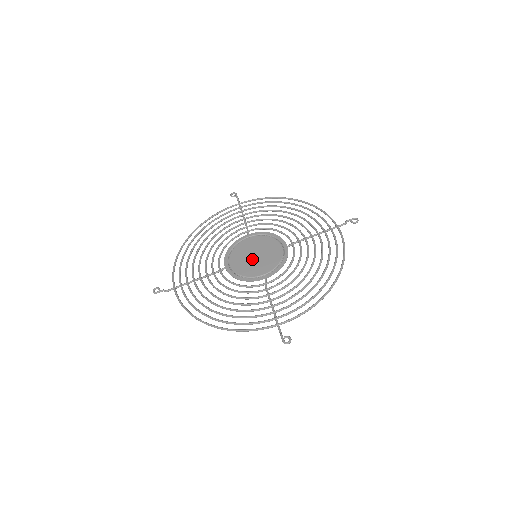
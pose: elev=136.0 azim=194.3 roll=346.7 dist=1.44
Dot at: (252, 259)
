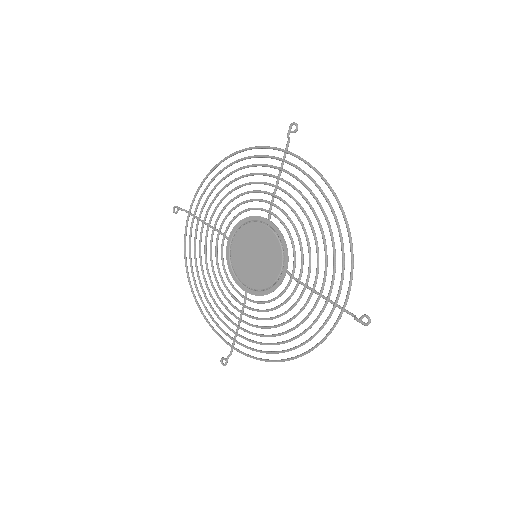
Dot at: (256, 263)
